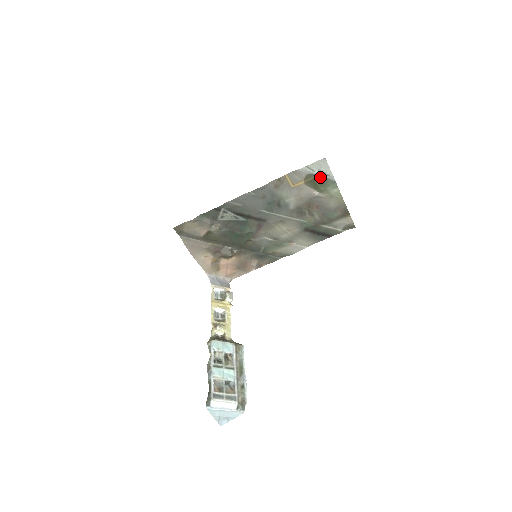
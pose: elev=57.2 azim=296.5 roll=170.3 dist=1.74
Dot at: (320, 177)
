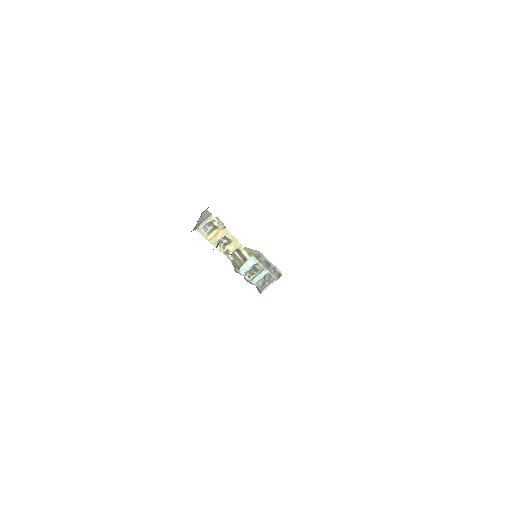
Dot at: occluded
